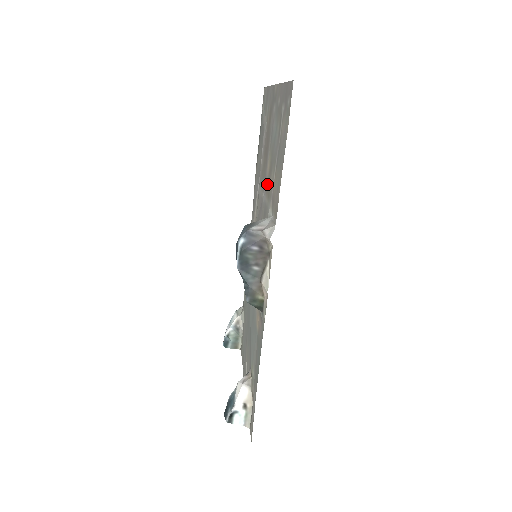
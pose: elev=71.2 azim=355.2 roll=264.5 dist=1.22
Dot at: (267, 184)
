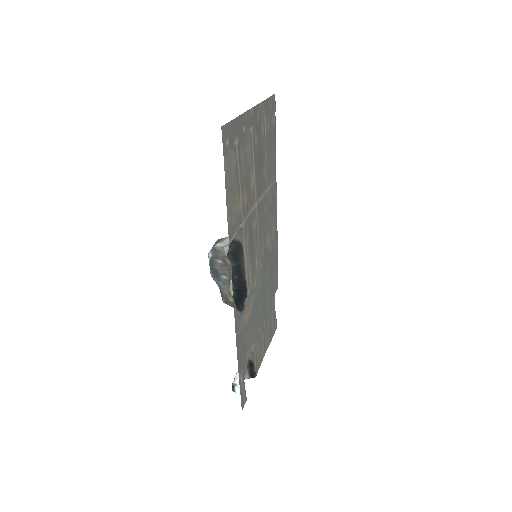
Dot at: (251, 198)
